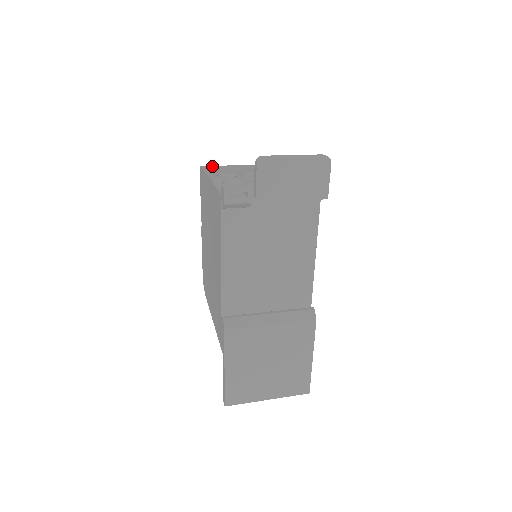
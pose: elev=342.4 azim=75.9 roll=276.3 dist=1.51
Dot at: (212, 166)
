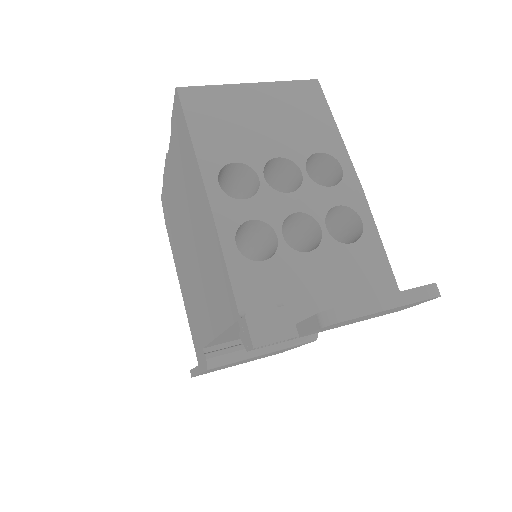
Dot at: (201, 93)
